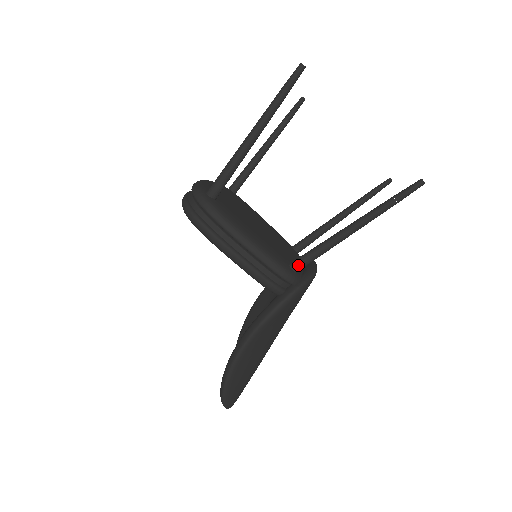
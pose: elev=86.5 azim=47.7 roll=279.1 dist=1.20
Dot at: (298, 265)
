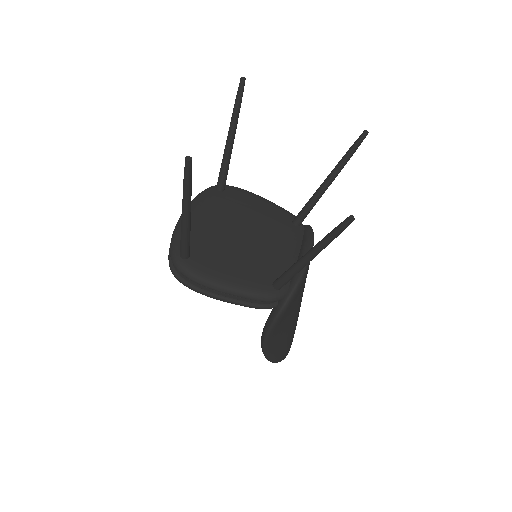
Dot at: (278, 286)
